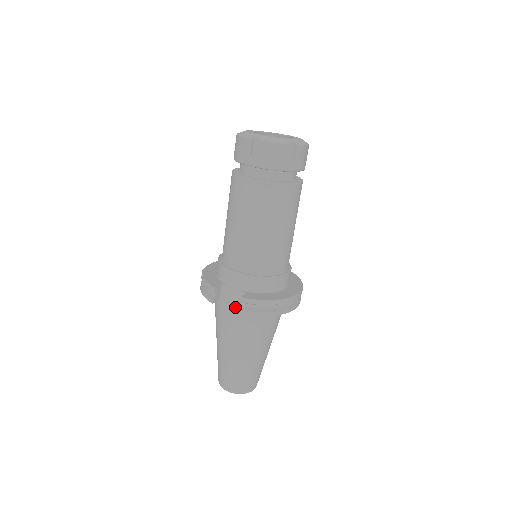
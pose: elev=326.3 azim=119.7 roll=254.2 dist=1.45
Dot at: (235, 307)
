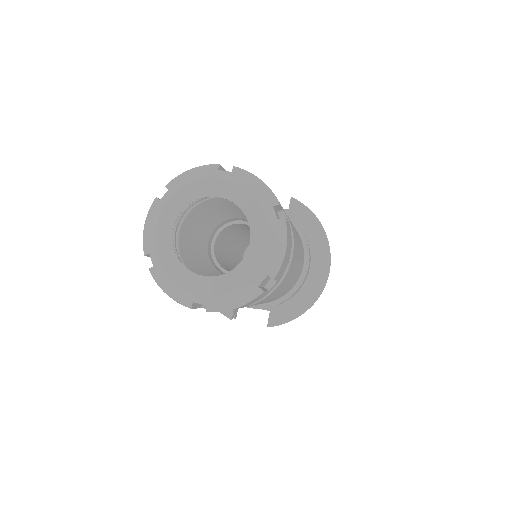
Dot at: occluded
